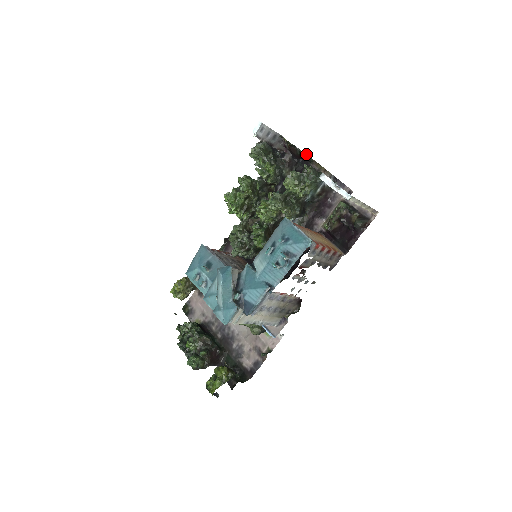
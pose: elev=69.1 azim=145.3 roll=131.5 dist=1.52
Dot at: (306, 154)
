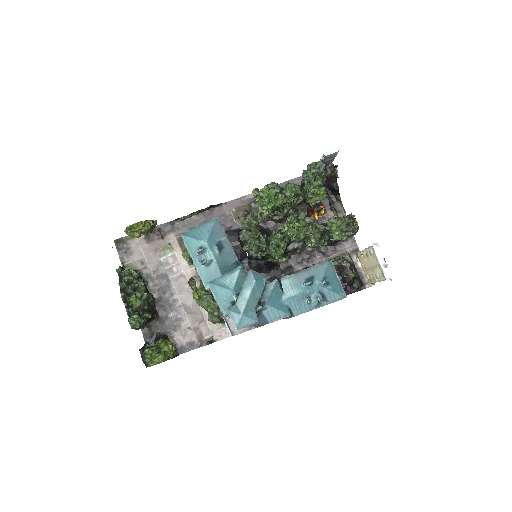
Dot at: occluded
